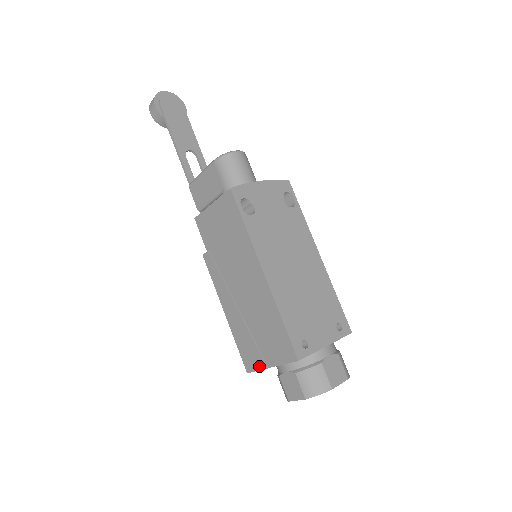
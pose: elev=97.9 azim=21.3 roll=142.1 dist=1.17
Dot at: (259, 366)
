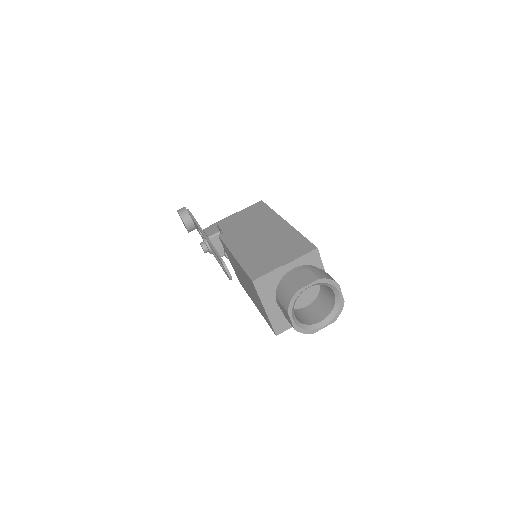
Dot at: (270, 269)
